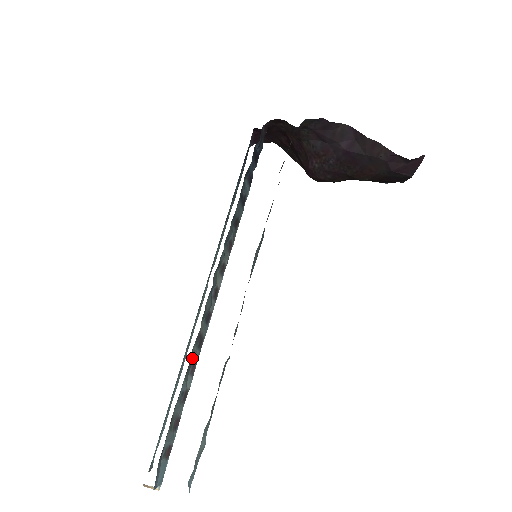
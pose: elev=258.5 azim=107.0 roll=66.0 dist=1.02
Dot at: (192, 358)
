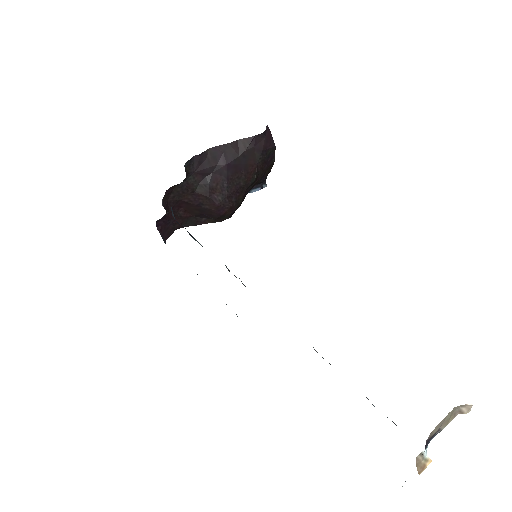
Dot at: occluded
